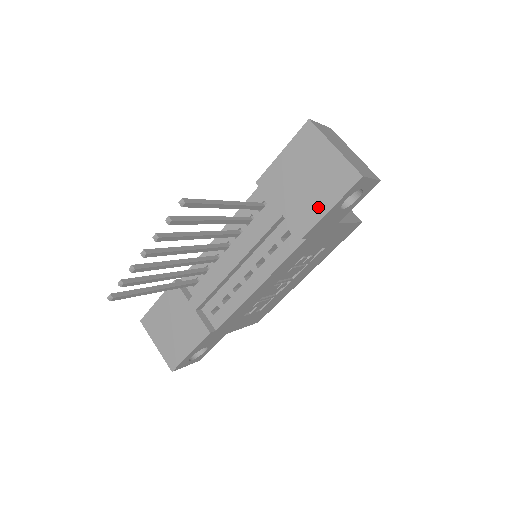
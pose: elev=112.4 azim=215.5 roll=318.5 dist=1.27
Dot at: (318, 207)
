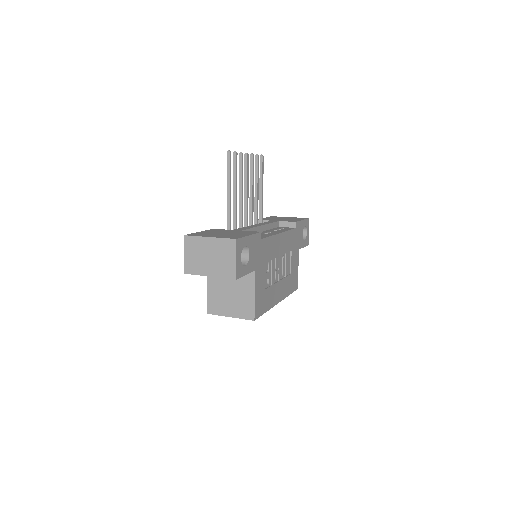
Dot at: occluded
